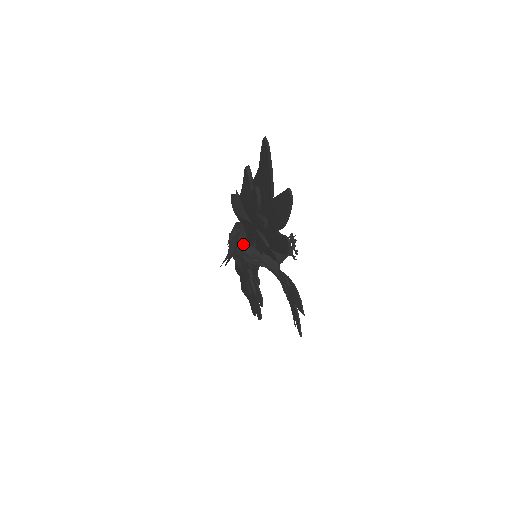
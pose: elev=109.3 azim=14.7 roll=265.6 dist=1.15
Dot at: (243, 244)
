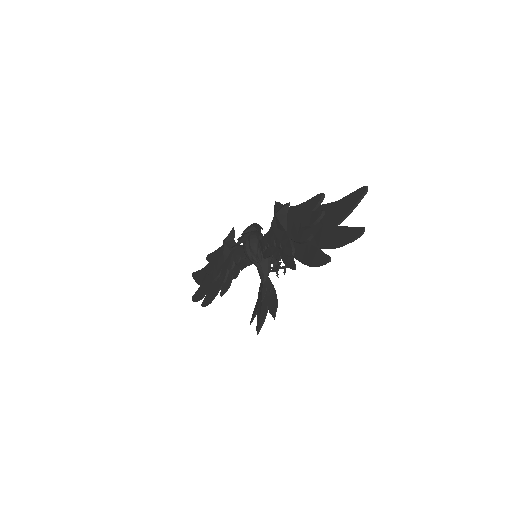
Dot at: (255, 241)
